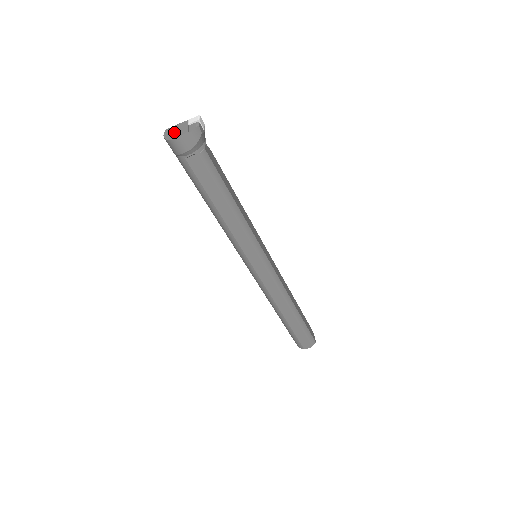
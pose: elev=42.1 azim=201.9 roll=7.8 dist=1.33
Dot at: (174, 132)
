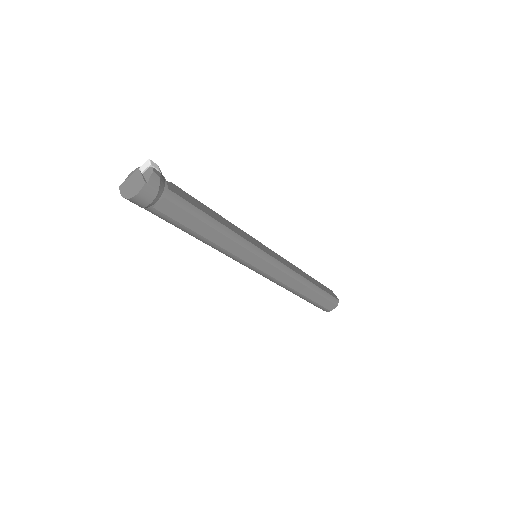
Dot at: (130, 187)
